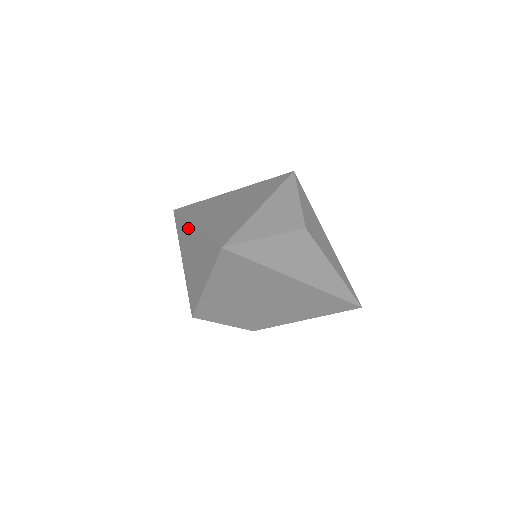
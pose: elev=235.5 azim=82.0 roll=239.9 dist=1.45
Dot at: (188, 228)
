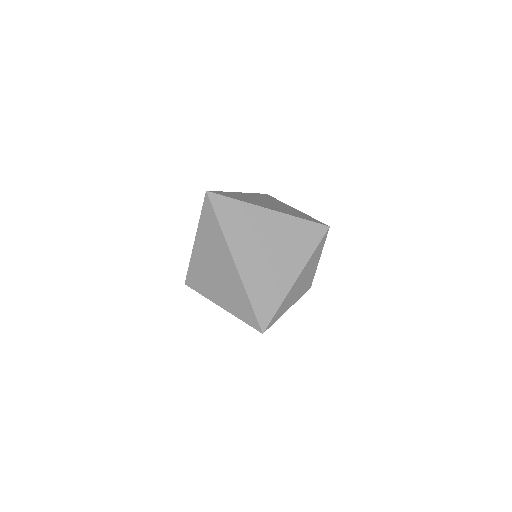
Dot at: (224, 248)
